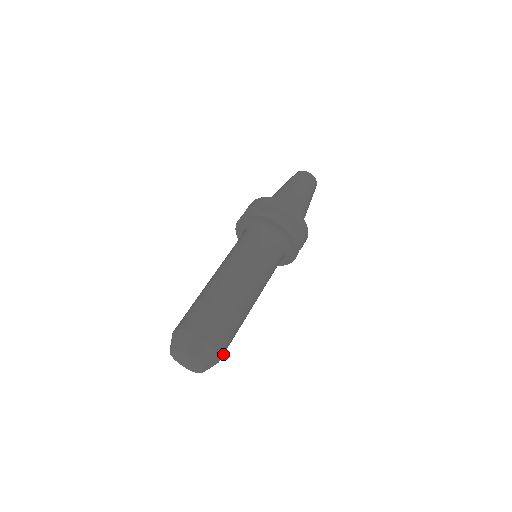
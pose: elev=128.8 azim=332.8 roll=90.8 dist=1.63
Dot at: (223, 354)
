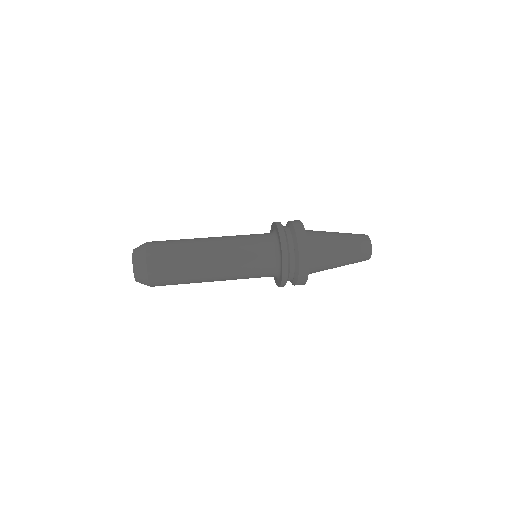
Dot at: (157, 285)
